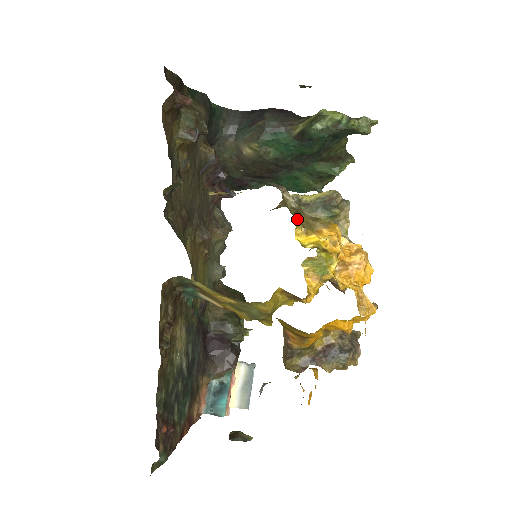
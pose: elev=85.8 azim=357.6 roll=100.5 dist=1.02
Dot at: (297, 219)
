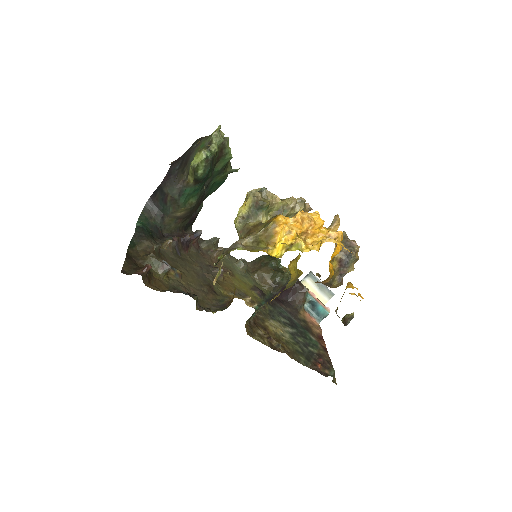
Dot at: (262, 246)
